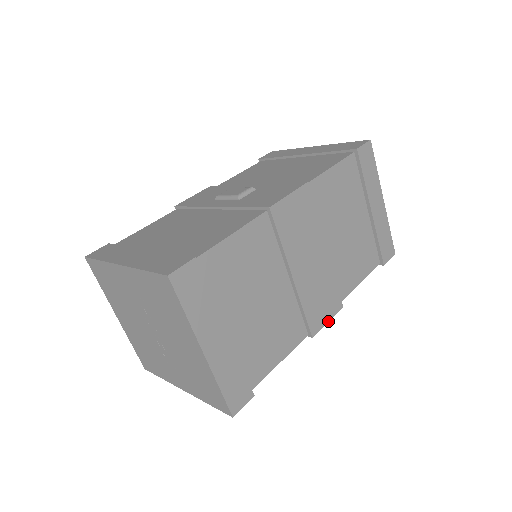
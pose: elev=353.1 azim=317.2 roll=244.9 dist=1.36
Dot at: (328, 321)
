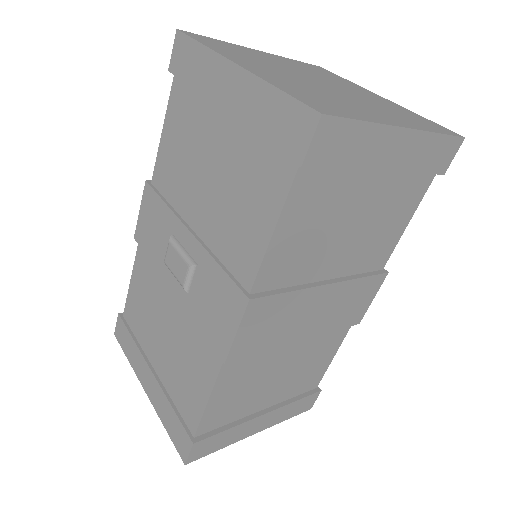
Dot at: occluded
